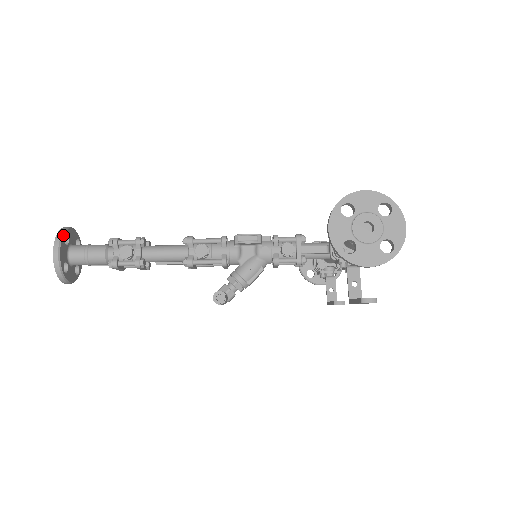
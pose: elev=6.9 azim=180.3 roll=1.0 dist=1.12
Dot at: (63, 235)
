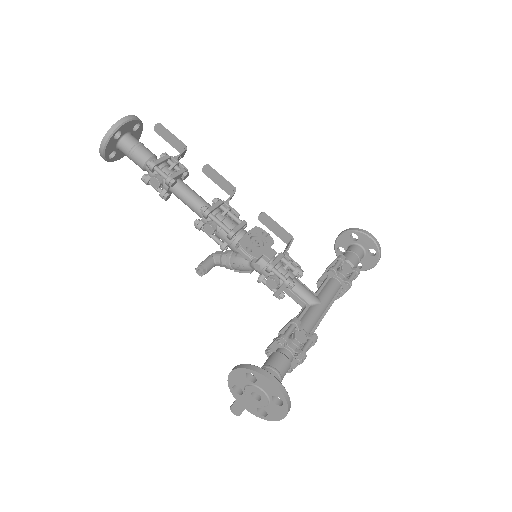
Dot at: (113, 135)
